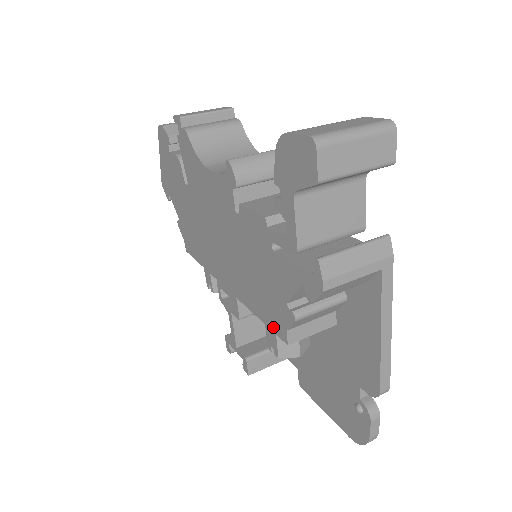
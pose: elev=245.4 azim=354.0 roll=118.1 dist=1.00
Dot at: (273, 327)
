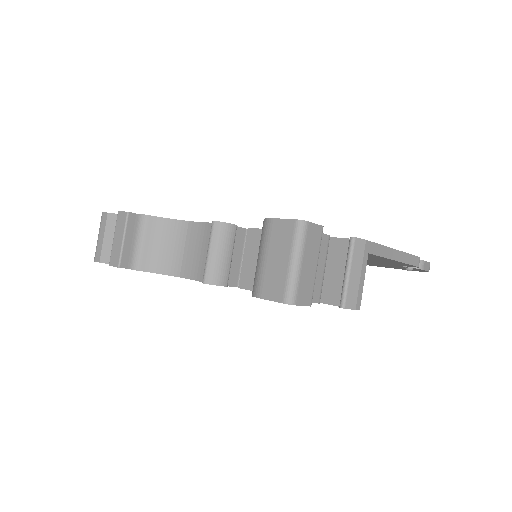
Dot at: occluded
